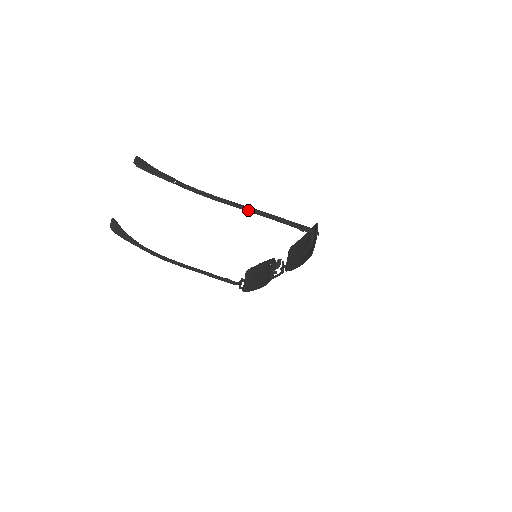
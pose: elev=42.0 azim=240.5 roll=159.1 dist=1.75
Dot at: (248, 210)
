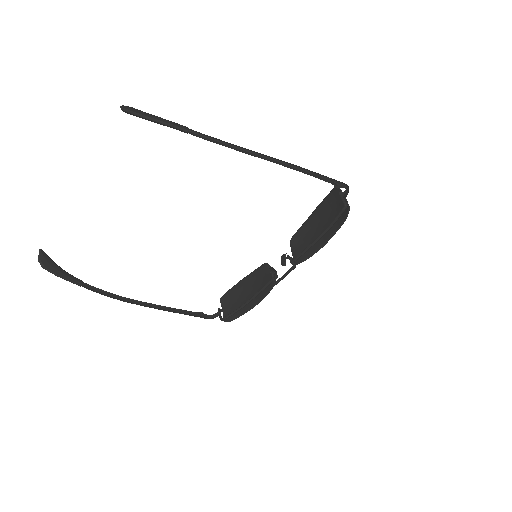
Dot at: (280, 164)
